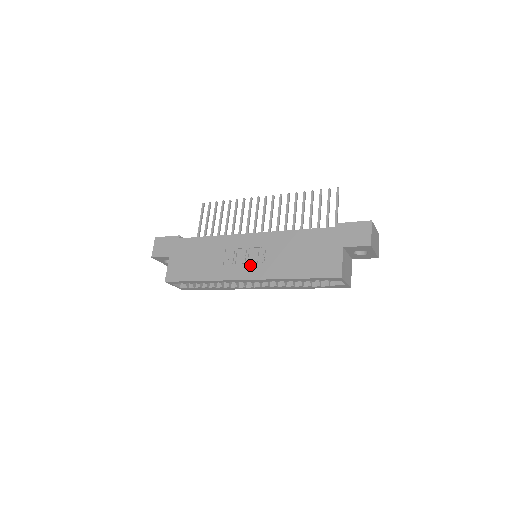
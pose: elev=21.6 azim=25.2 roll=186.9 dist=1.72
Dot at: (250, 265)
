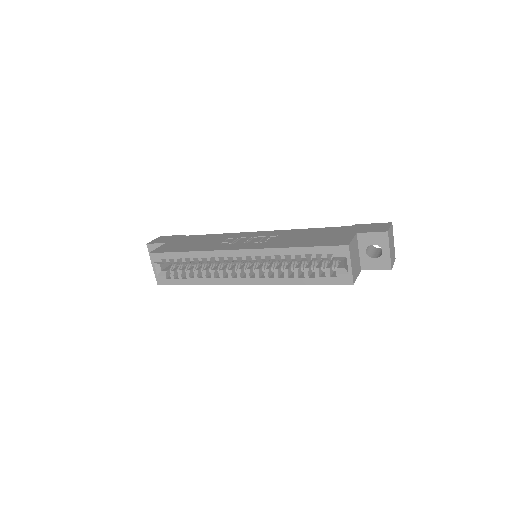
Dot at: (249, 243)
